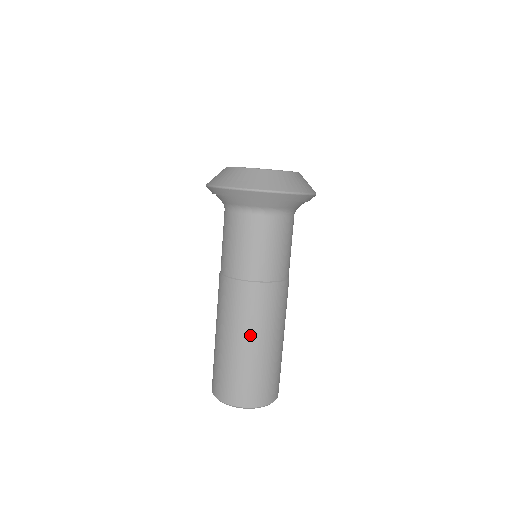
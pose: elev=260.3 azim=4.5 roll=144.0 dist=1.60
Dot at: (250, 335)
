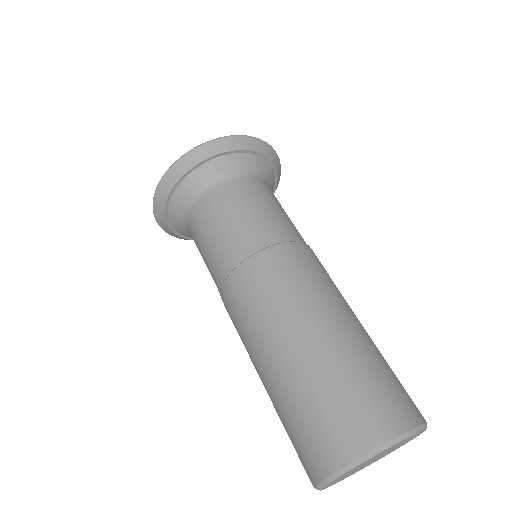
Dot at: (328, 308)
